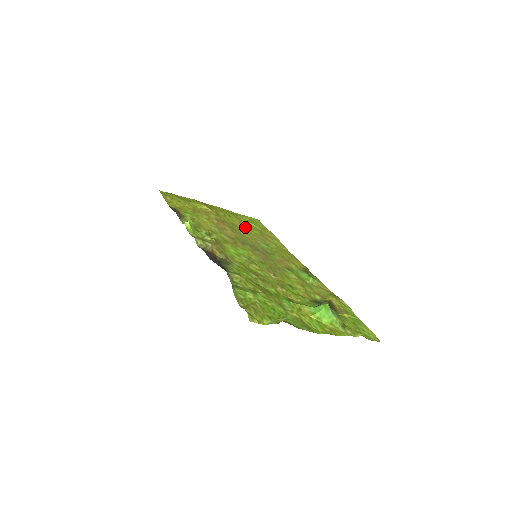
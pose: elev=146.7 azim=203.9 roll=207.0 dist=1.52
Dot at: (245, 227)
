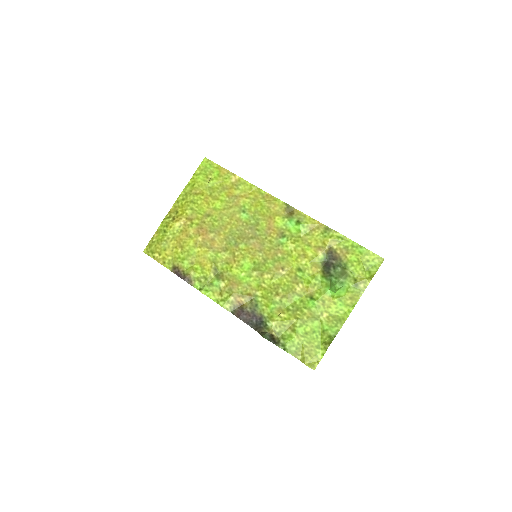
Dot at: (213, 203)
